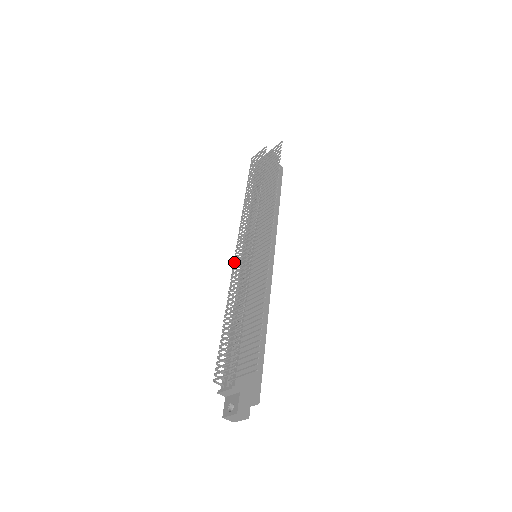
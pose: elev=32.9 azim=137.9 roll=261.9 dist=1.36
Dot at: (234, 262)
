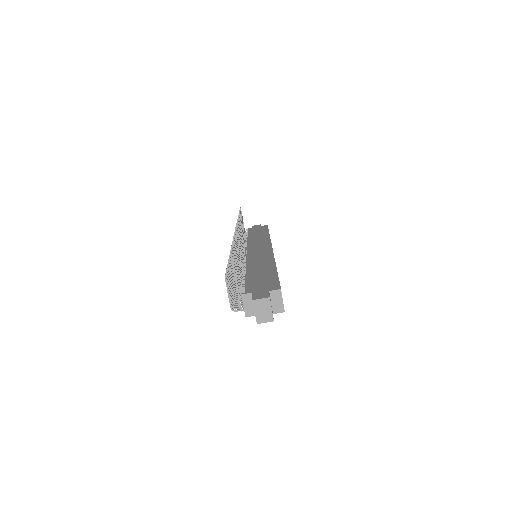
Dot at: occluded
